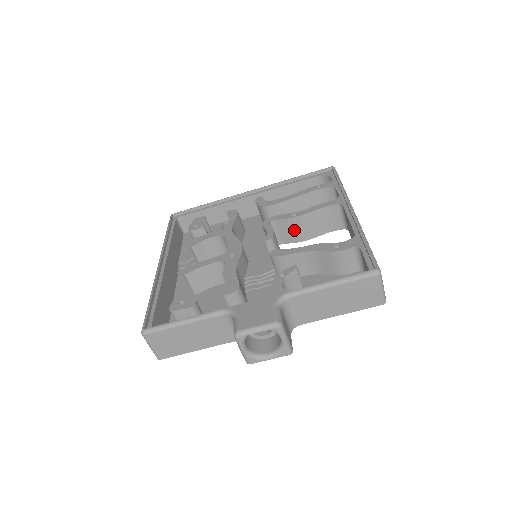
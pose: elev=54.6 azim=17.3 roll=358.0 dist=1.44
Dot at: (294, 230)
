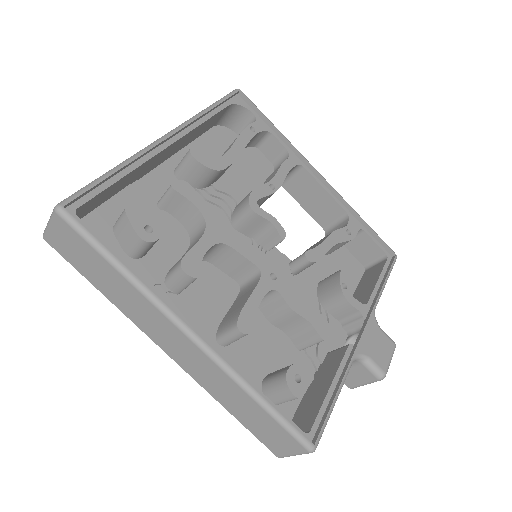
Dot at: (262, 203)
